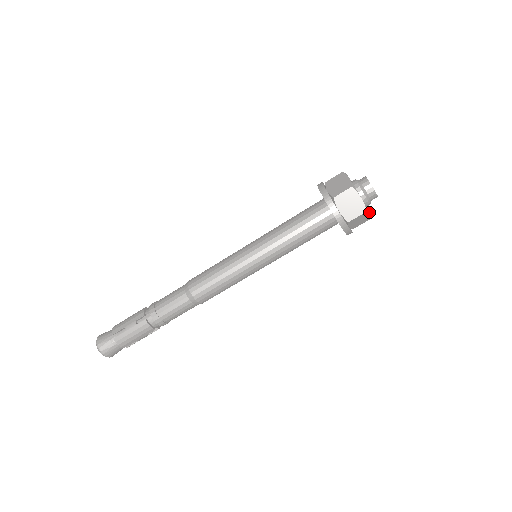
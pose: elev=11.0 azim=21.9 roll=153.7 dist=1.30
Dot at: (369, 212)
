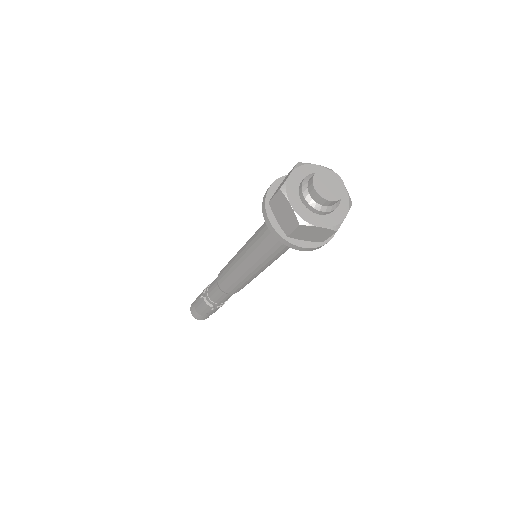
Dot at: (311, 225)
